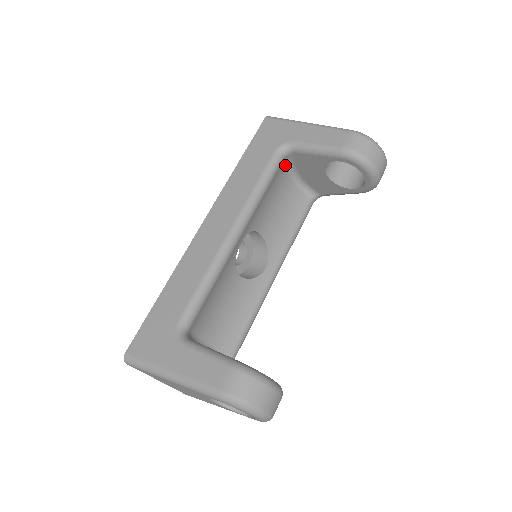
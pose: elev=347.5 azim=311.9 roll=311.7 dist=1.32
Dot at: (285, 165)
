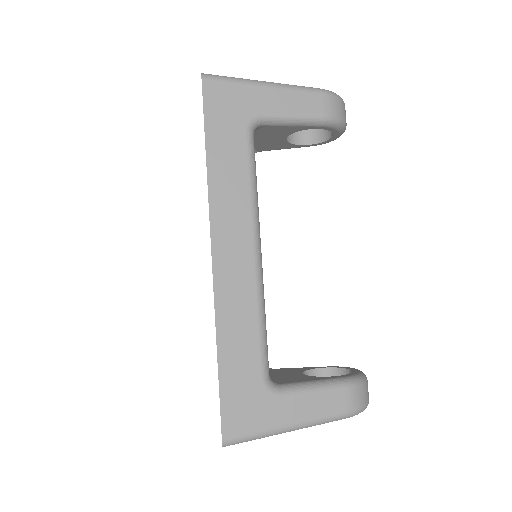
Dot at: occluded
